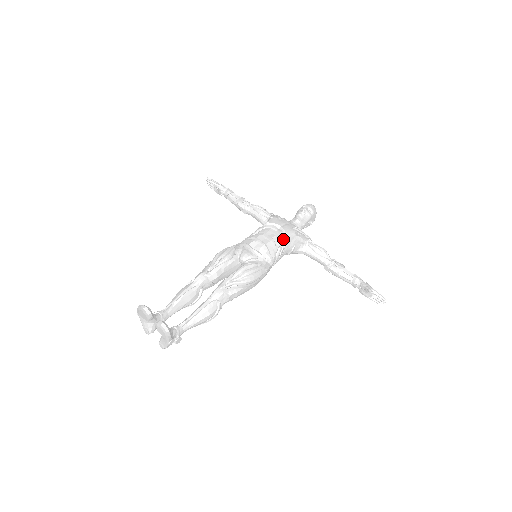
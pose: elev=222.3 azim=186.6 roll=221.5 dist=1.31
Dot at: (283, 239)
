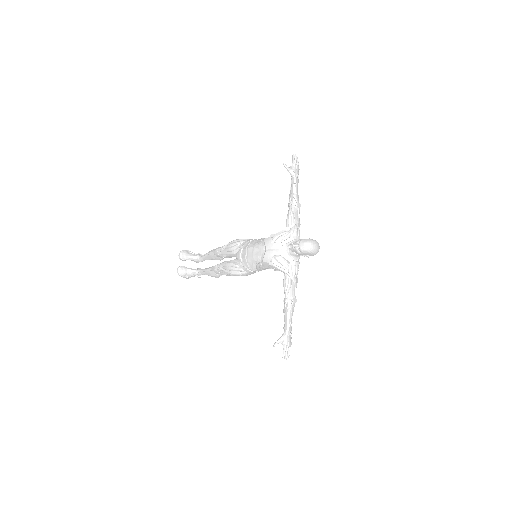
Dot at: (261, 261)
